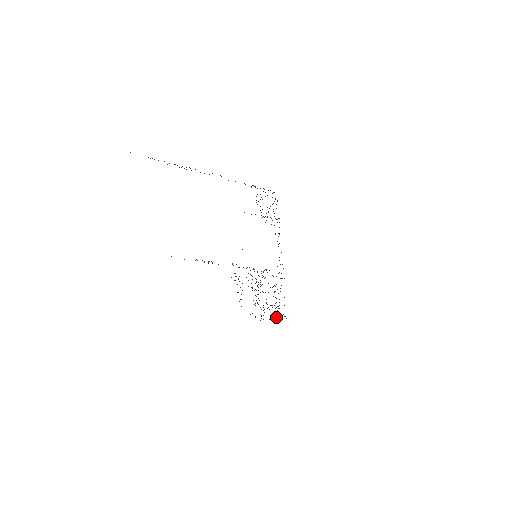
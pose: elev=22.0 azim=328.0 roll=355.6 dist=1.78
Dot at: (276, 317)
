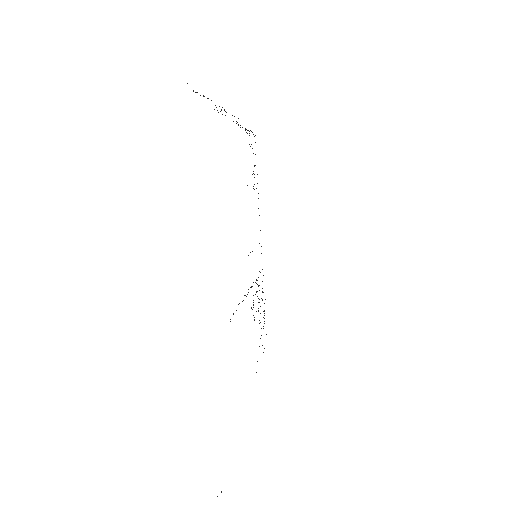
Dot at: occluded
